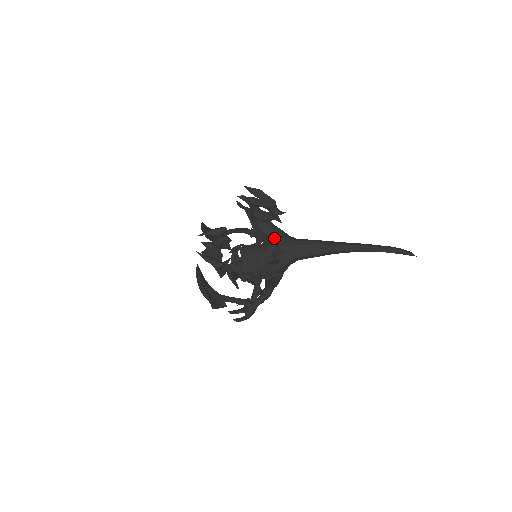
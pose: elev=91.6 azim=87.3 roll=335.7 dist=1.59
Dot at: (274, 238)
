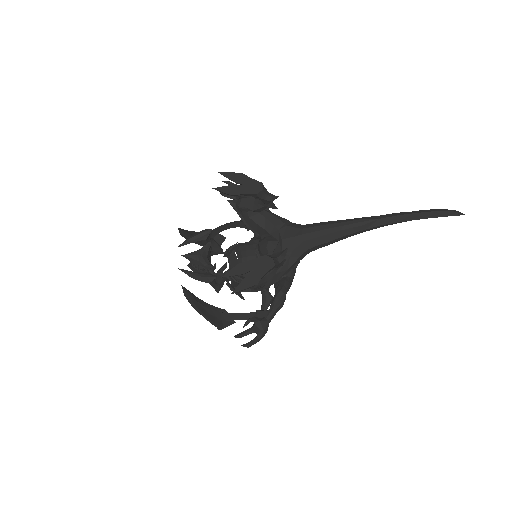
Dot at: (273, 230)
